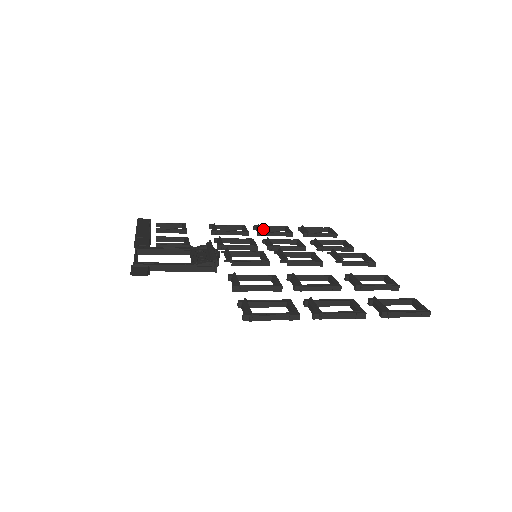
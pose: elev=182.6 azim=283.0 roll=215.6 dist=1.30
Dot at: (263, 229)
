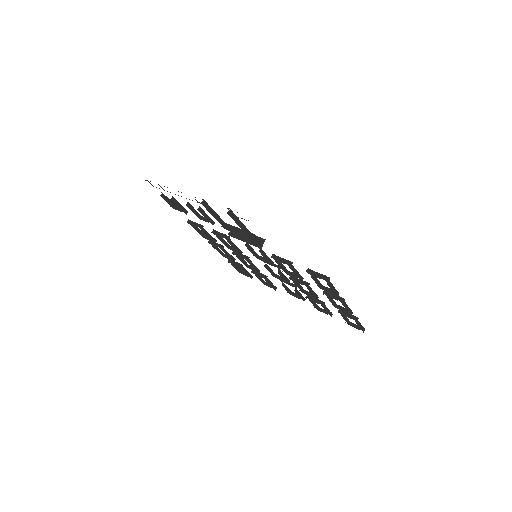
Dot at: (214, 246)
